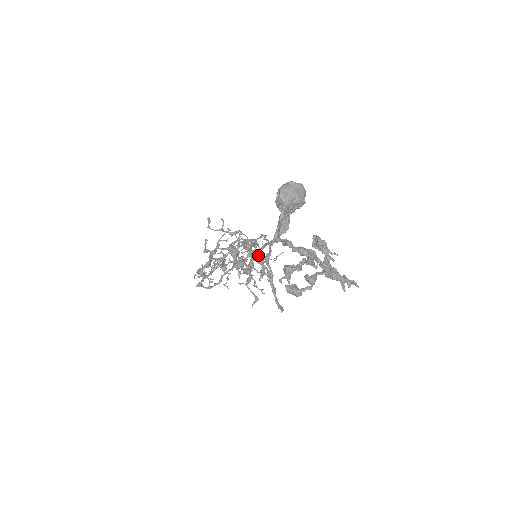
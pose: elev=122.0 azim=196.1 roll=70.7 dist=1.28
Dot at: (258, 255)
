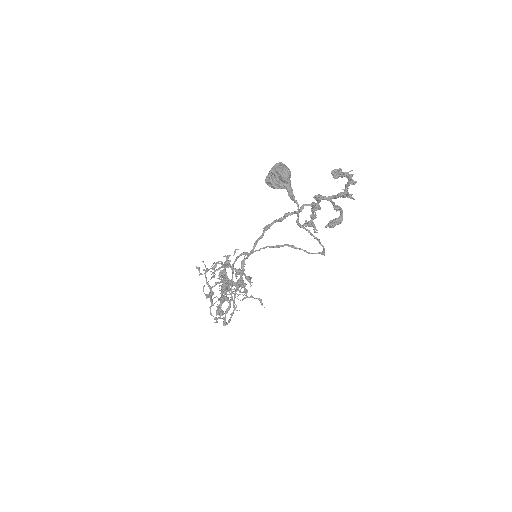
Dot at: (237, 269)
